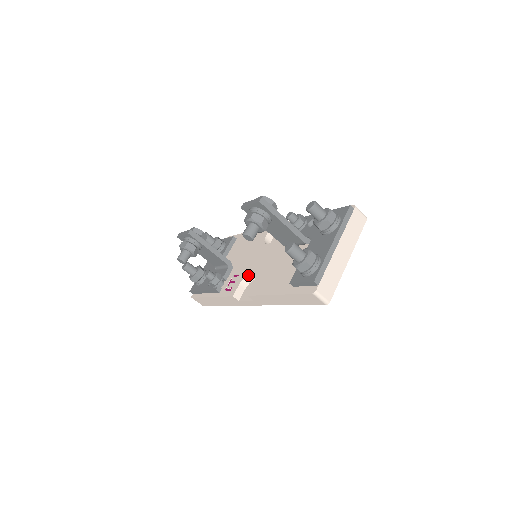
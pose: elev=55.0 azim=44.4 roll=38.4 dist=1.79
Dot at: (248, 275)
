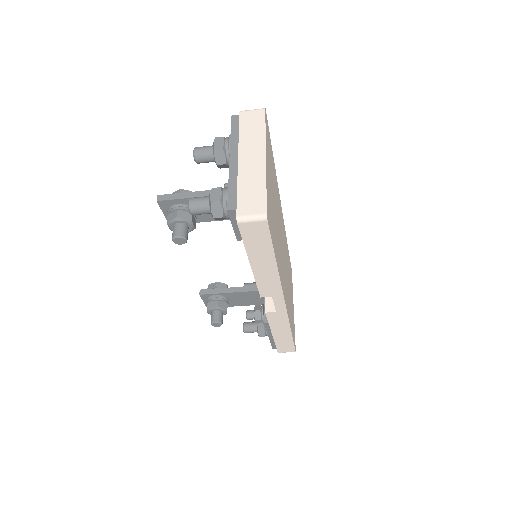
Dot at: occluded
